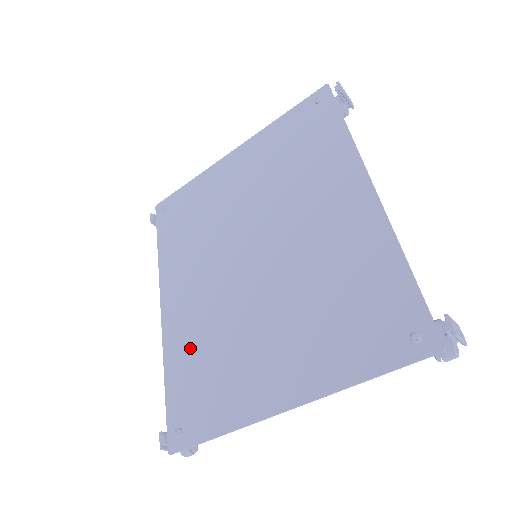
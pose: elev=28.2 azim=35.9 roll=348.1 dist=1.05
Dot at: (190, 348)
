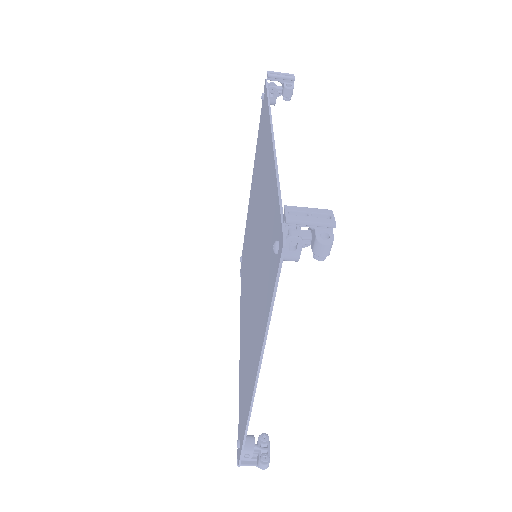
Dot at: (242, 363)
